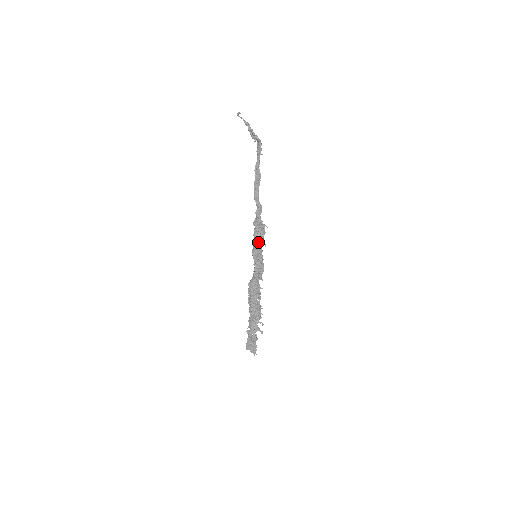
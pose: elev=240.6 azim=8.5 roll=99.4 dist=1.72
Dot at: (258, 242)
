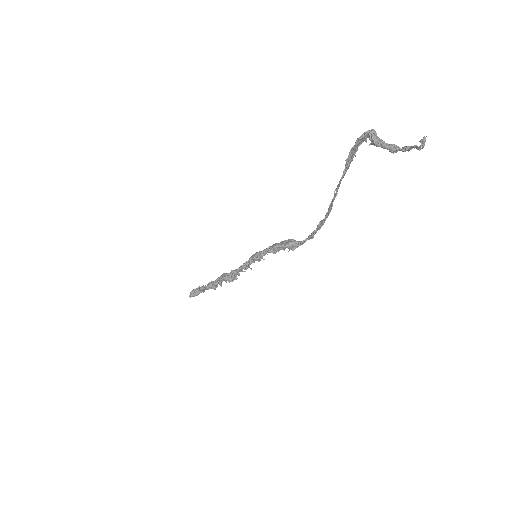
Dot at: occluded
